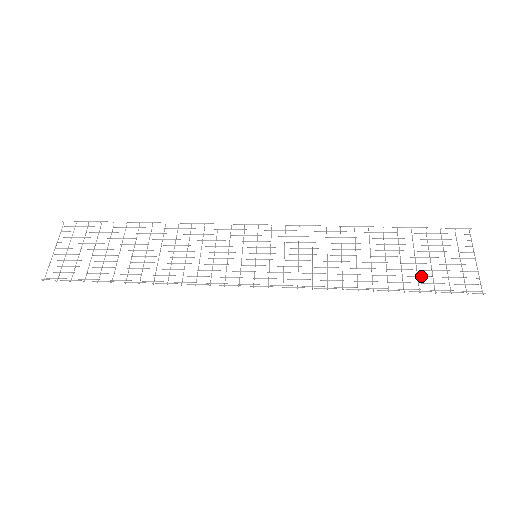
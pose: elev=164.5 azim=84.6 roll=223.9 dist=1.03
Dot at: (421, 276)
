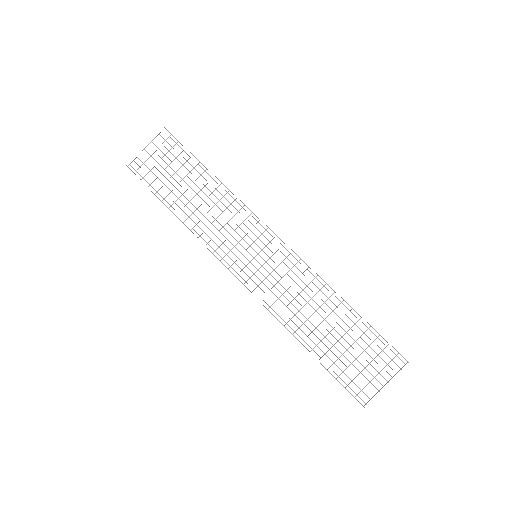
Dot at: (341, 361)
